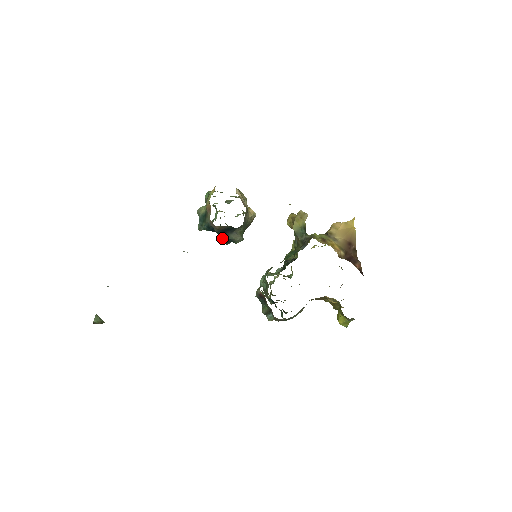
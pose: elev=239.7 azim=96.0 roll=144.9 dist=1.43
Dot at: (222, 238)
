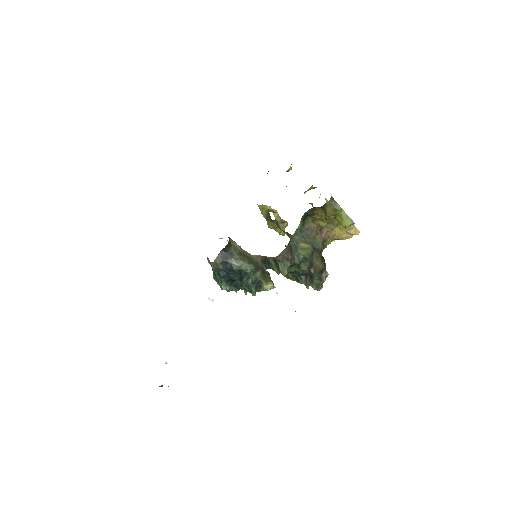
Dot at: (251, 290)
